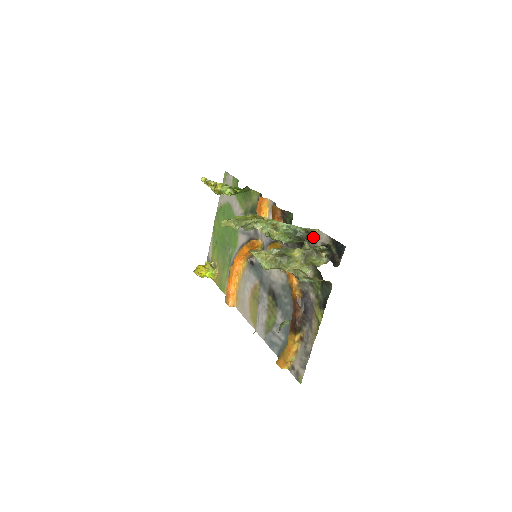
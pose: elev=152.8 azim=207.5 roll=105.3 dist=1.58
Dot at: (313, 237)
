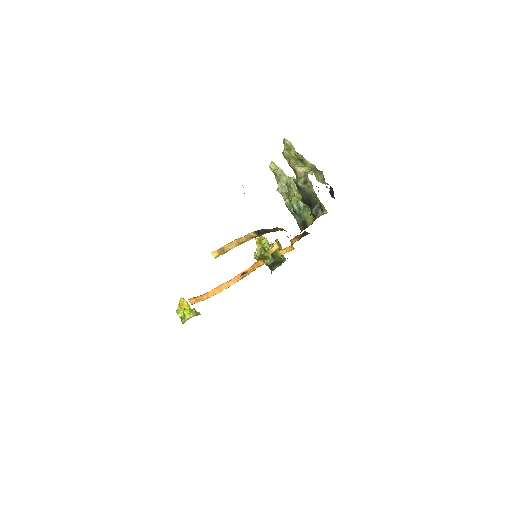
Dot at: (321, 215)
